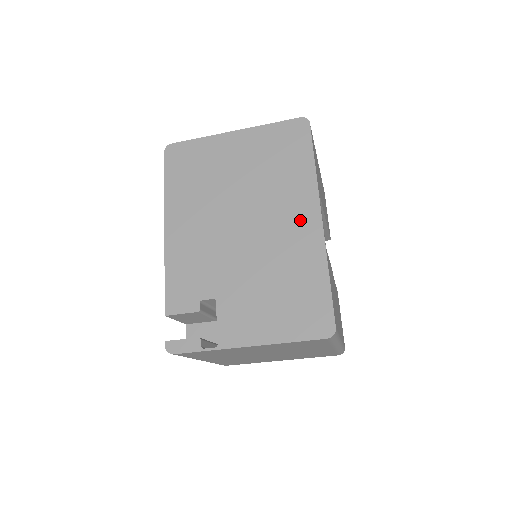
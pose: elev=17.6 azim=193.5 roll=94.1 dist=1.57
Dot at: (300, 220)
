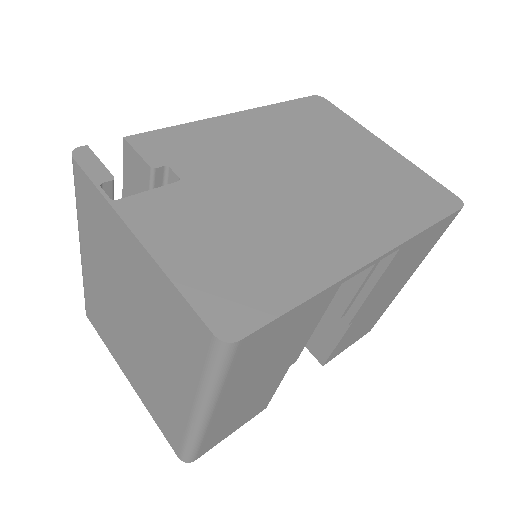
Dot at: (352, 236)
